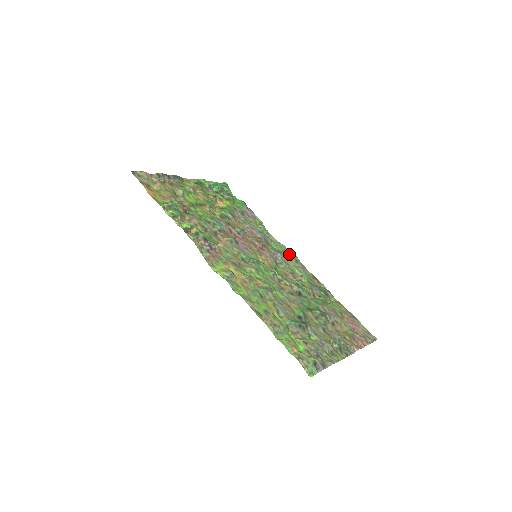
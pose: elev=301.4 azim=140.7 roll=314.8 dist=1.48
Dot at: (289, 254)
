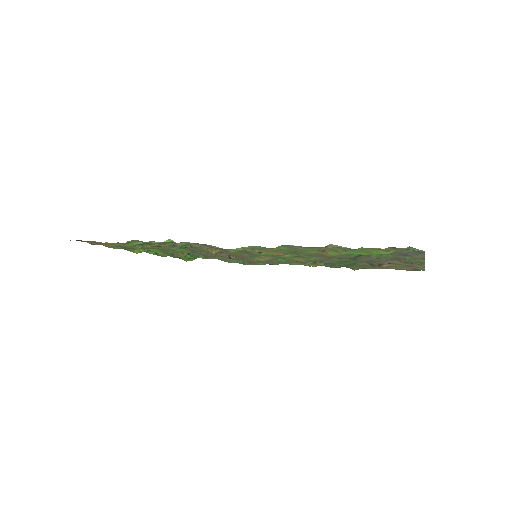
Dot at: occluded
